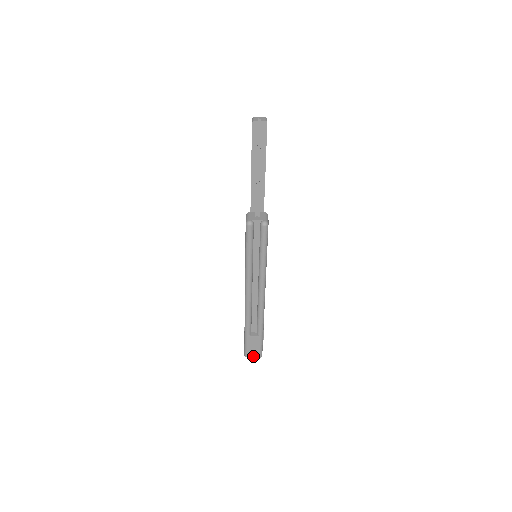
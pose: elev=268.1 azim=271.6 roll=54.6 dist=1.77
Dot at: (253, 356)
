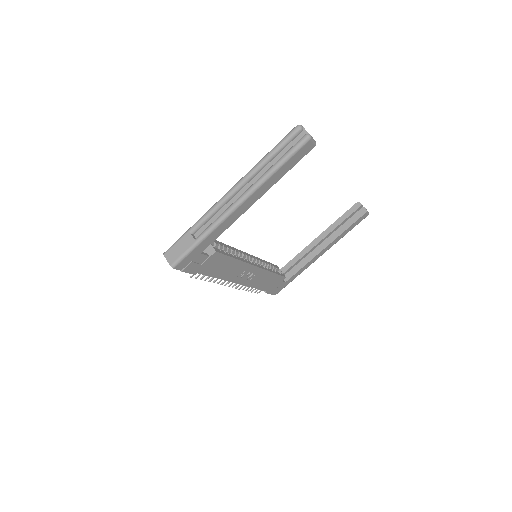
Dot at: (169, 259)
